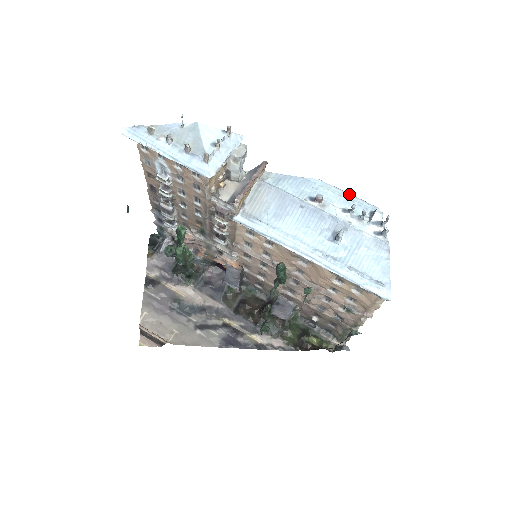
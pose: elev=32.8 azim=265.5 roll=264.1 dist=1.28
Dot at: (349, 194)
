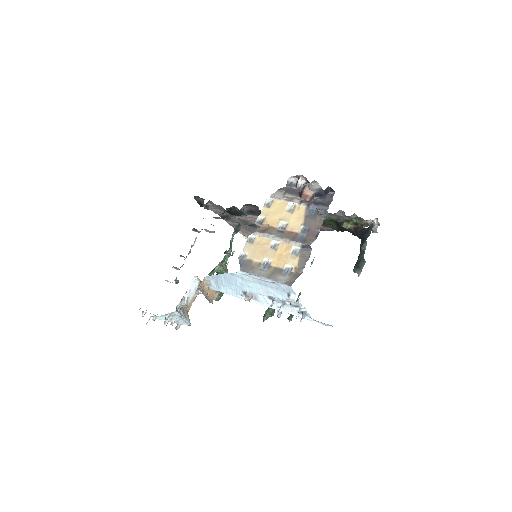
Dot at: (264, 281)
